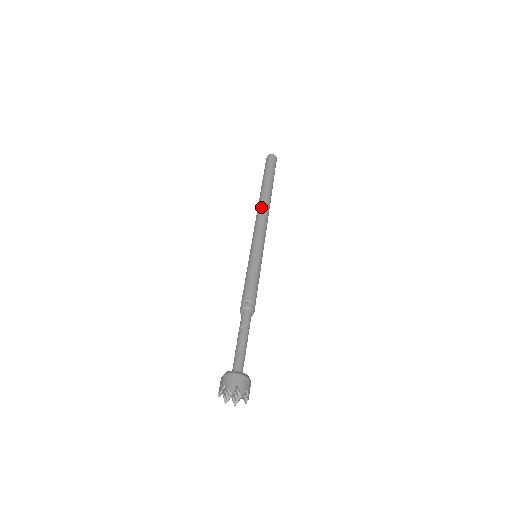
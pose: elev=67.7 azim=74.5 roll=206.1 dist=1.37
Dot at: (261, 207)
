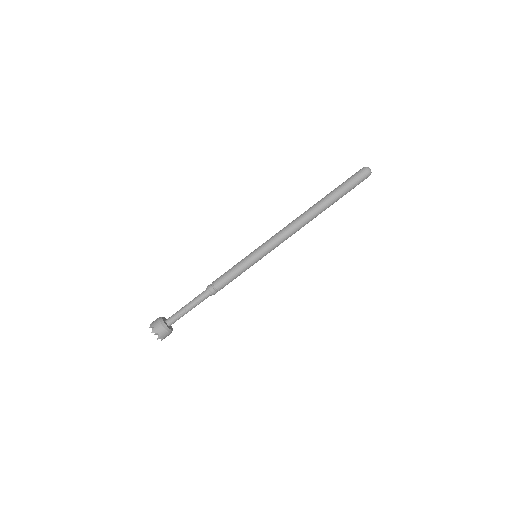
Dot at: (302, 224)
